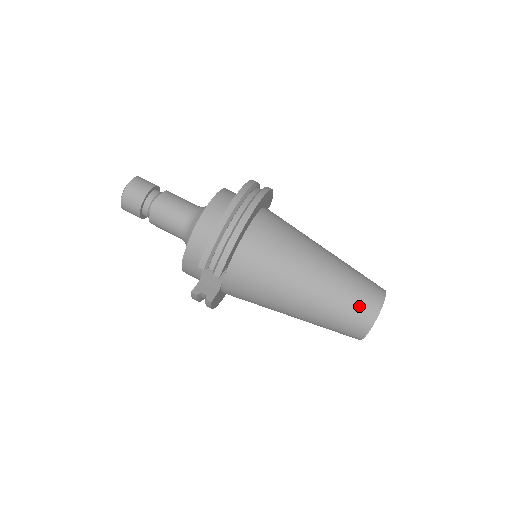
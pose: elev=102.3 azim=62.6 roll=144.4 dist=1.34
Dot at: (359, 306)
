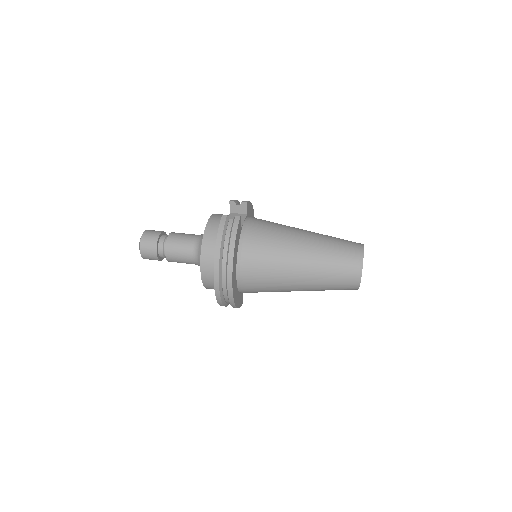
Dot at: occluded
